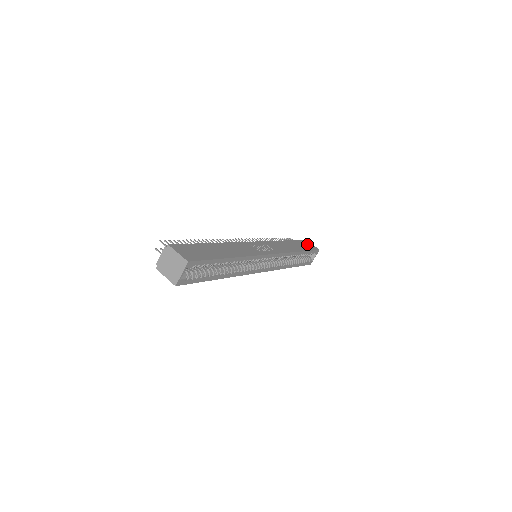
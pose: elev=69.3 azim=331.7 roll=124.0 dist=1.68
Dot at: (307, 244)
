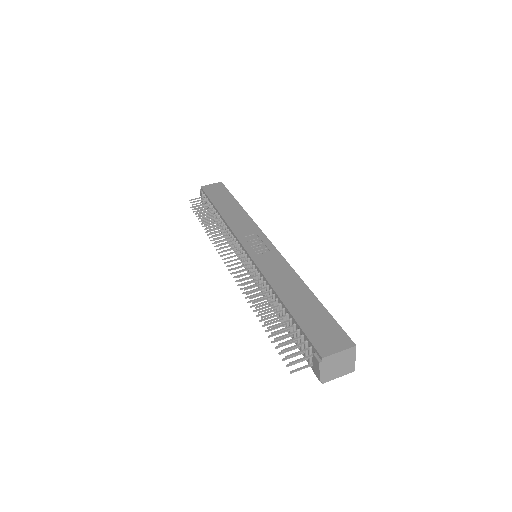
Dot at: (213, 190)
